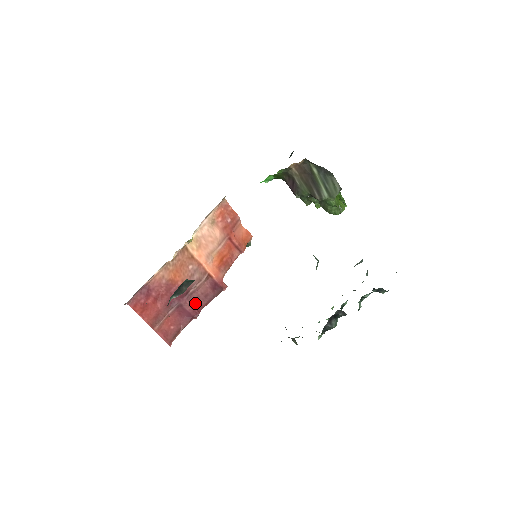
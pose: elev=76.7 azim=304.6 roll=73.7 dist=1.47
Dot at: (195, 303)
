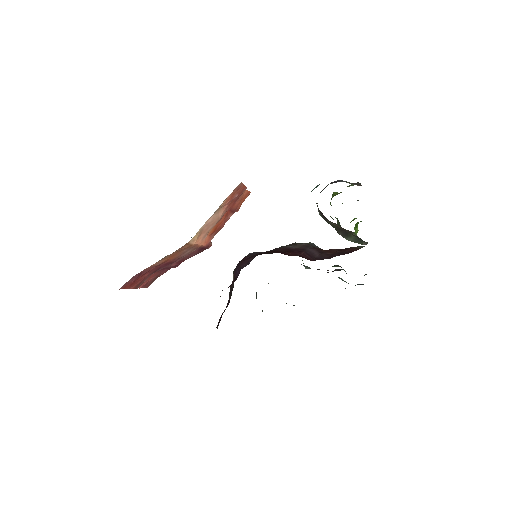
Dot at: (179, 261)
